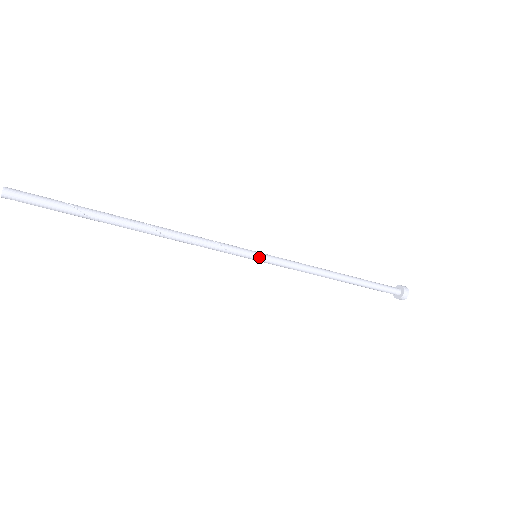
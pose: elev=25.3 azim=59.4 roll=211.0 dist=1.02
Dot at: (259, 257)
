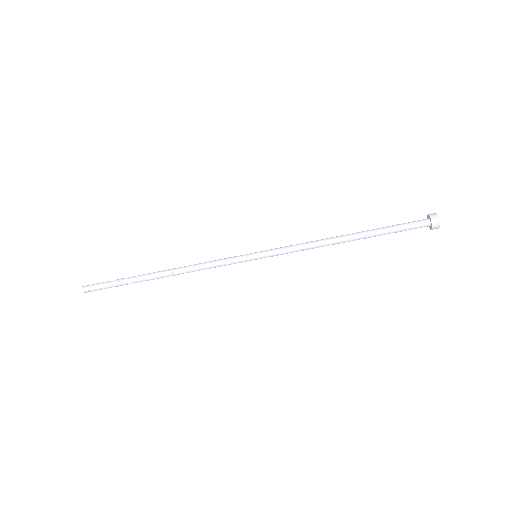
Dot at: (257, 257)
